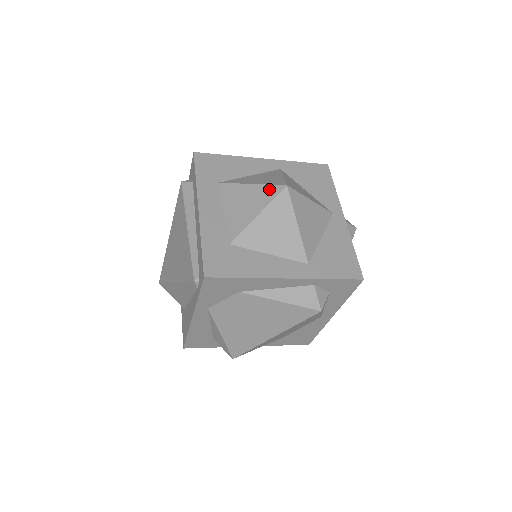
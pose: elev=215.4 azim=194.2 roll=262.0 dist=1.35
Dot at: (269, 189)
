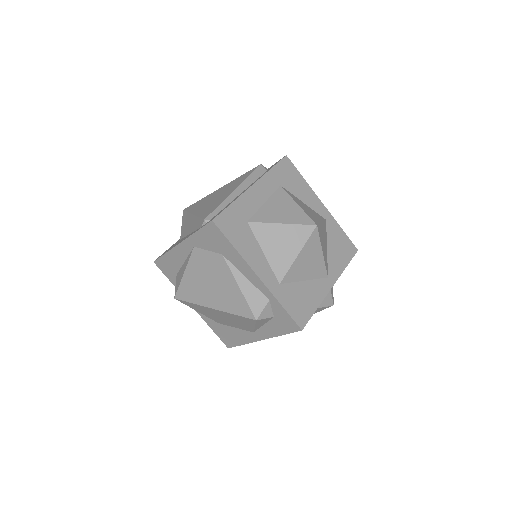
Dot at: (305, 217)
